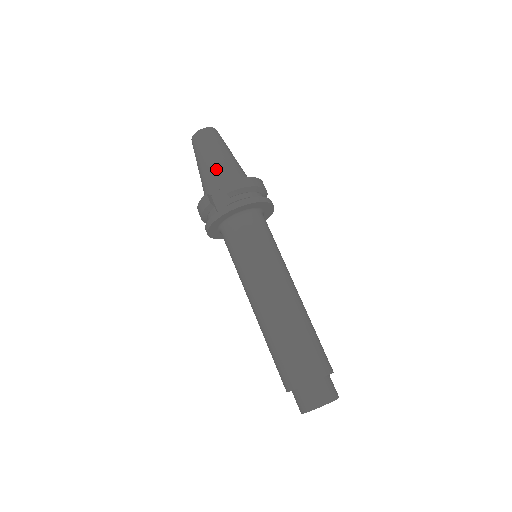
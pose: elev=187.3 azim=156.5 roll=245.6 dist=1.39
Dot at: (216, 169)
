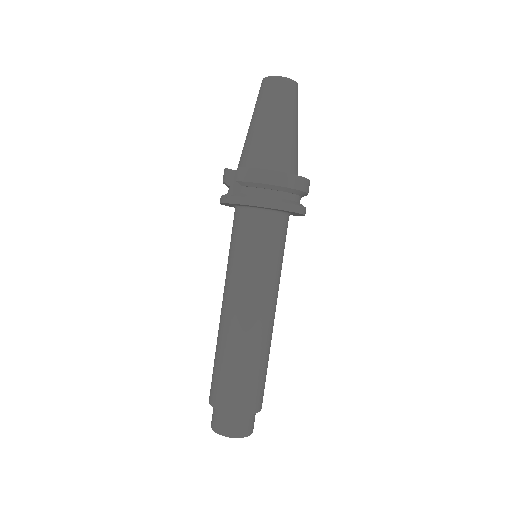
Dot at: (253, 140)
